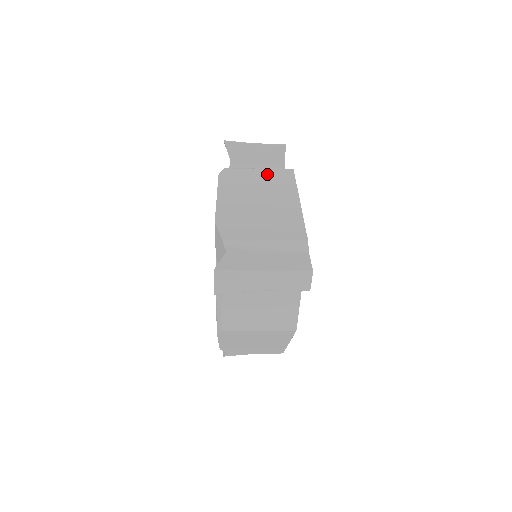
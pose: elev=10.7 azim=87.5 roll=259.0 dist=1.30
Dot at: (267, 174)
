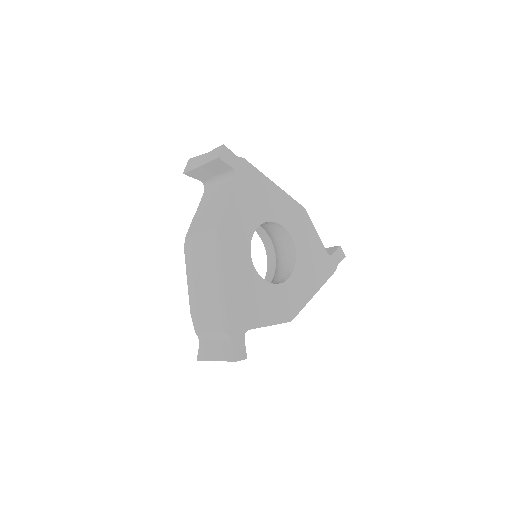
Dot at: (205, 242)
